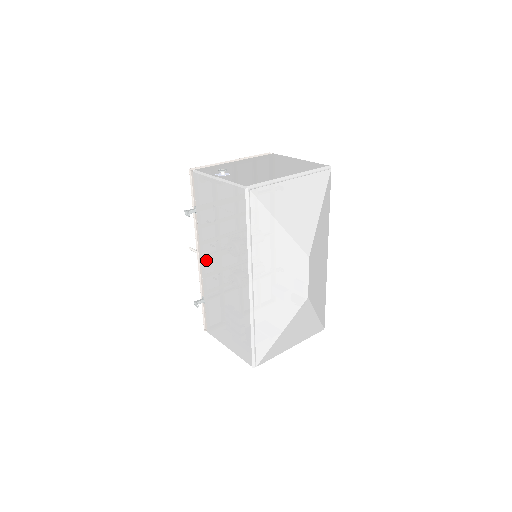
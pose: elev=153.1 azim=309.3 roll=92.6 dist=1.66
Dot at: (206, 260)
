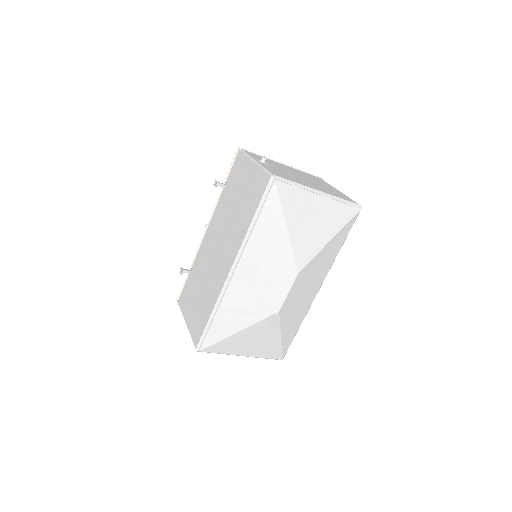
Dot at: (210, 234)
